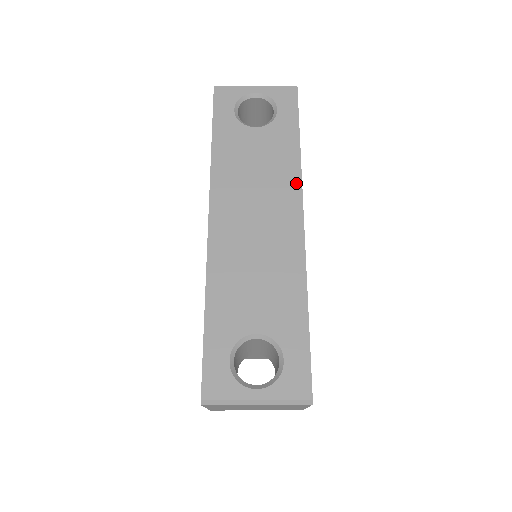
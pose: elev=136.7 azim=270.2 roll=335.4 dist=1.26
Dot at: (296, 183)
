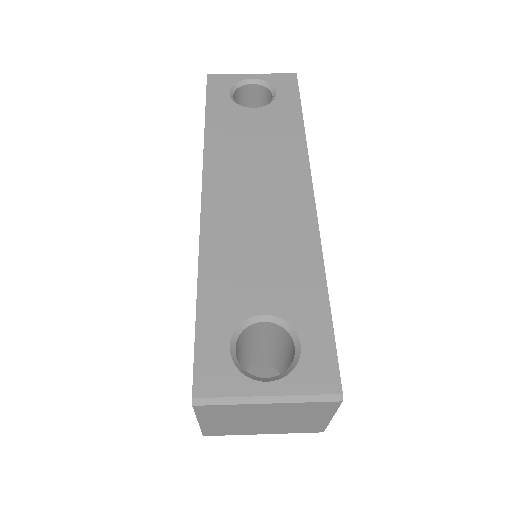
Dot at: (302, 157)
